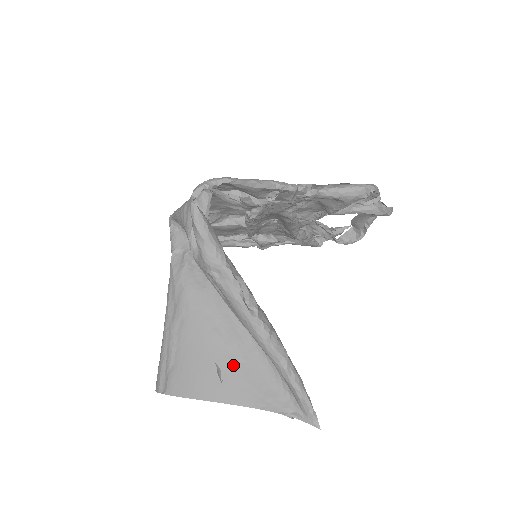
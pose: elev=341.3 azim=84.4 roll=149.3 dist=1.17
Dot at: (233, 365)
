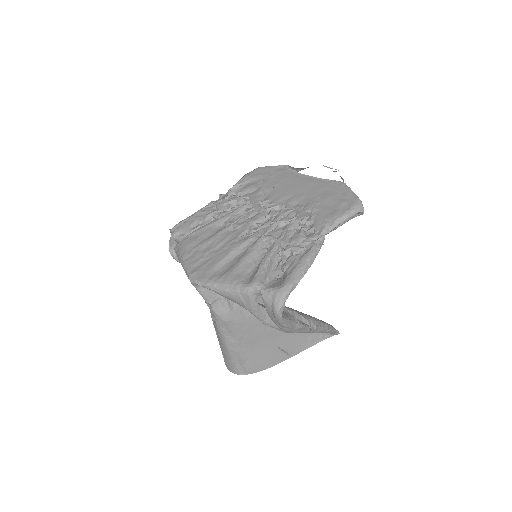
Dot at: (286, 340)
